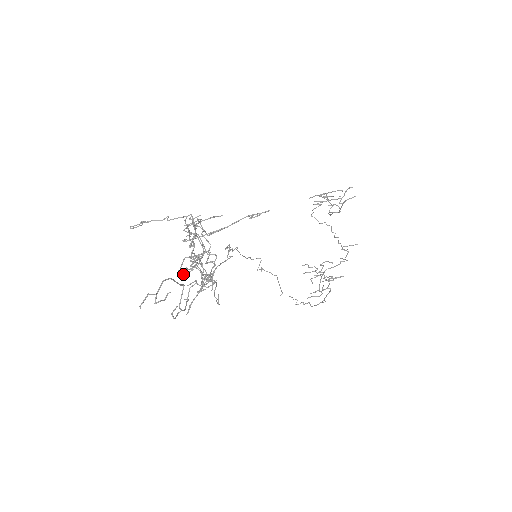
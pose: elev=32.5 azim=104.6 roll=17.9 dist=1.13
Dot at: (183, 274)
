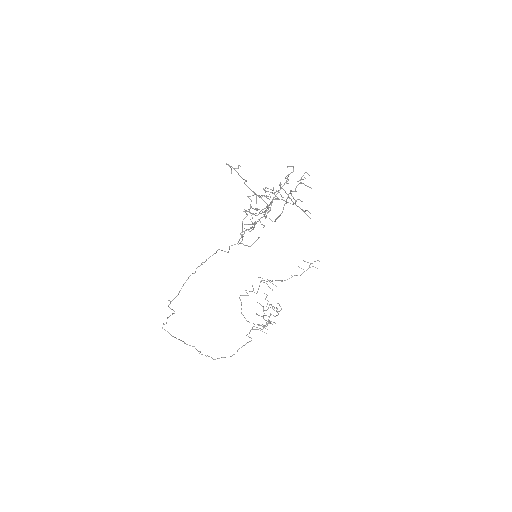
Dot at: occluded
